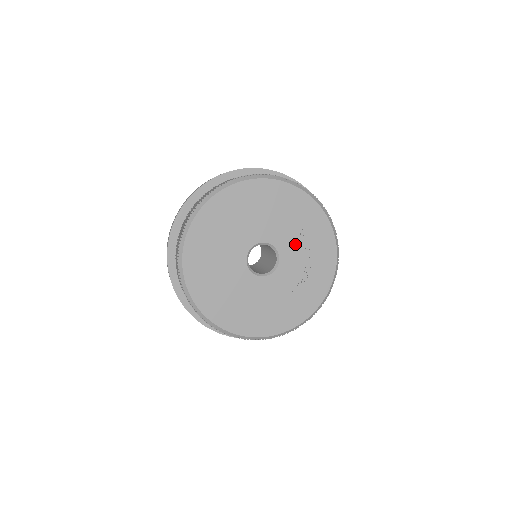
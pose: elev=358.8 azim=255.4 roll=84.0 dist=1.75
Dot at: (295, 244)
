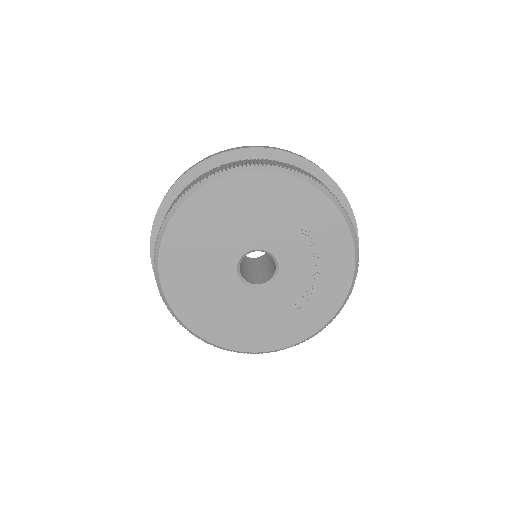
Dot at: (299, 250)
